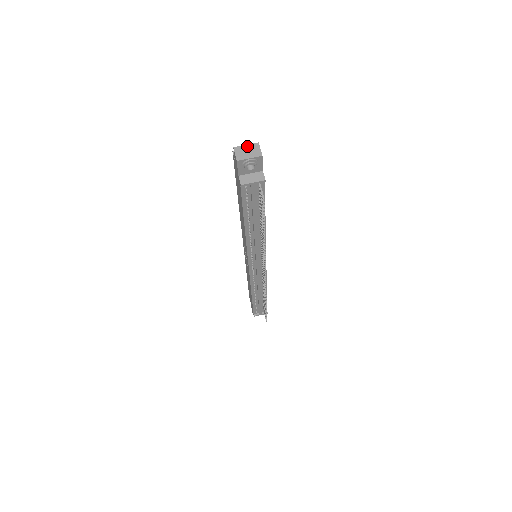
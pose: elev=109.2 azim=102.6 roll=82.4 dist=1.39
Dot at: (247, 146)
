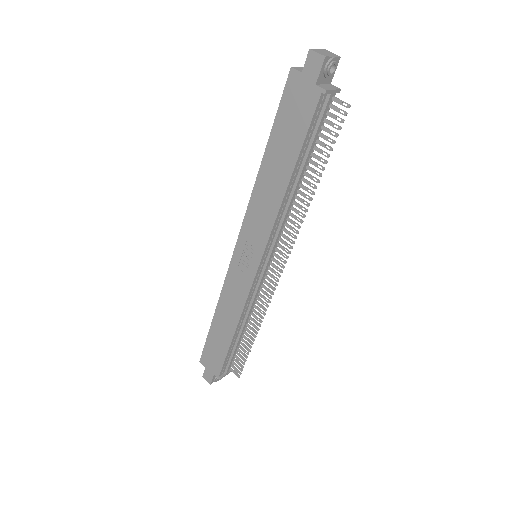
Dot at: (320, 50)
